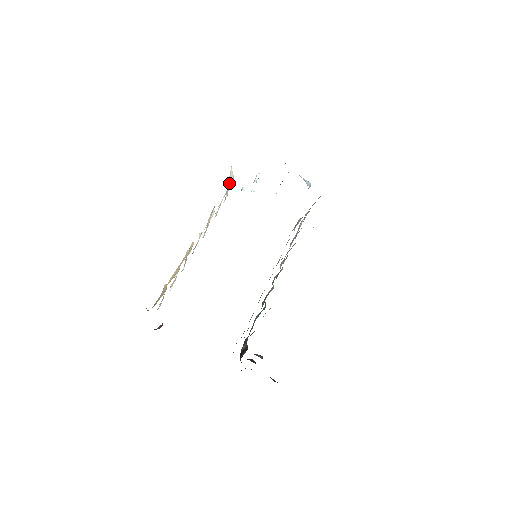
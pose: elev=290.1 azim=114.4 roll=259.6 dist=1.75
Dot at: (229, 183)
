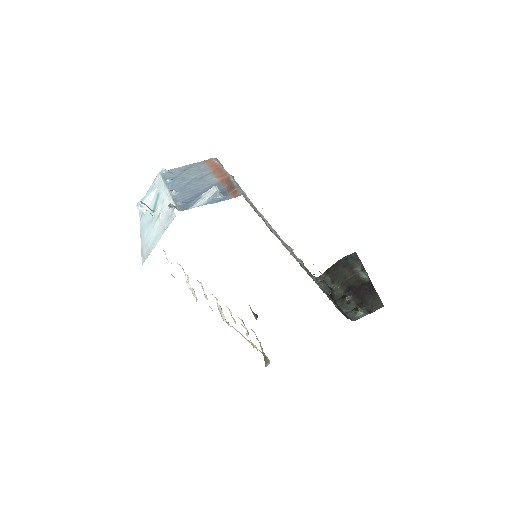
Dot at: occluded
